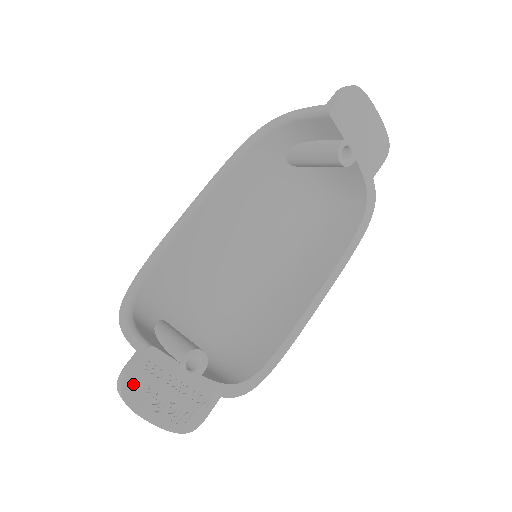
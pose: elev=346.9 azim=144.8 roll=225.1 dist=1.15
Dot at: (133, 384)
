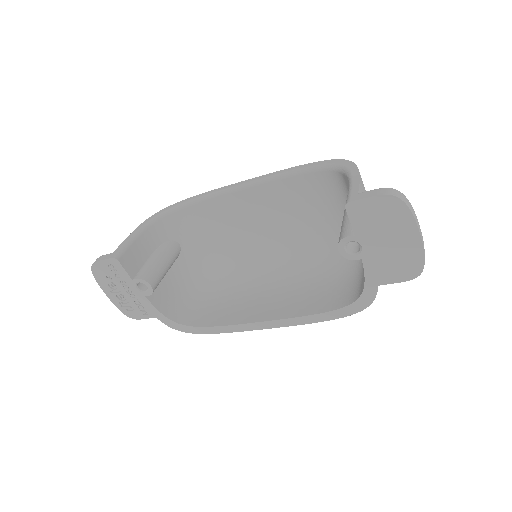
Dot at: (99, 268)
